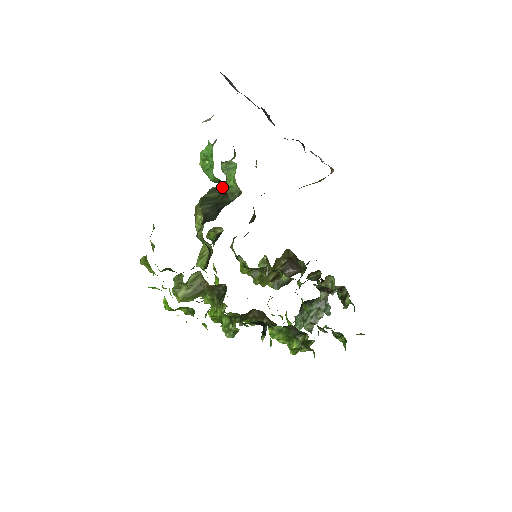
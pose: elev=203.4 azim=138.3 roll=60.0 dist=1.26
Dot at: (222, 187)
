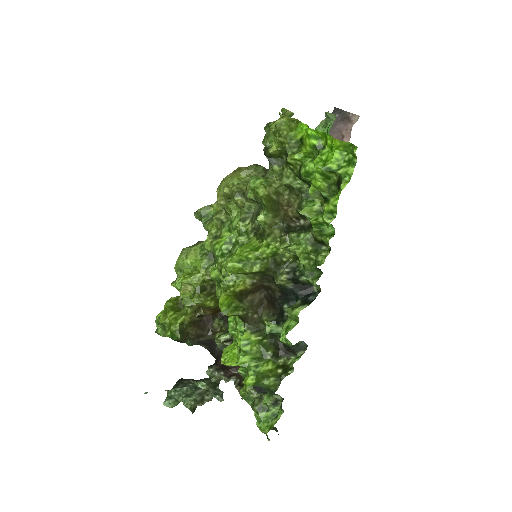
Dot at: occluded
